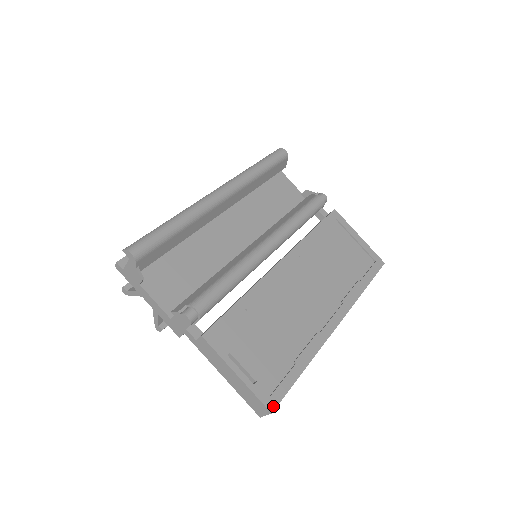
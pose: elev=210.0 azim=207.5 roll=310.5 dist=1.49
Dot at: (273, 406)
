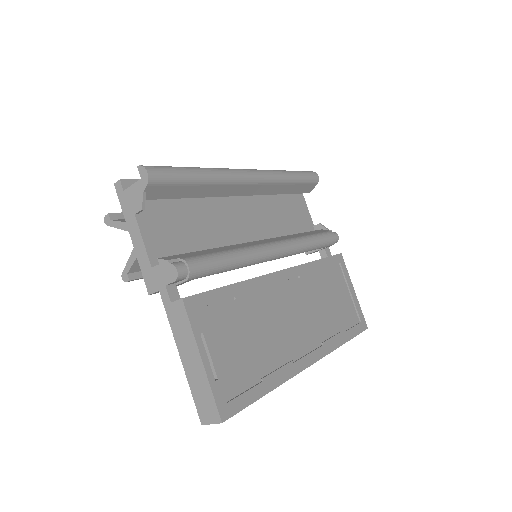
Dot at: (226, 415)
